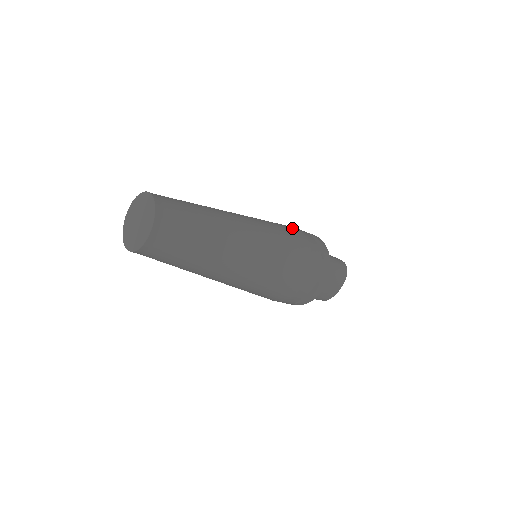
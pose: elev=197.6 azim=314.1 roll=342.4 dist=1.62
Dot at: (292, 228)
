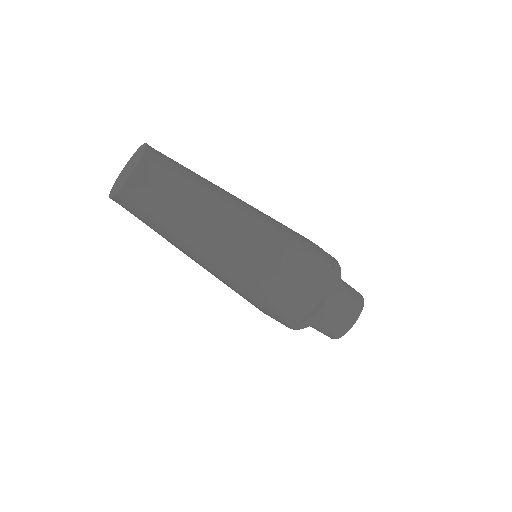
Dot at: occluded
